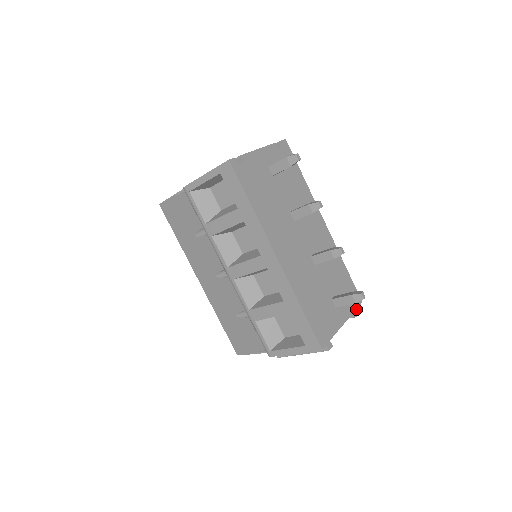
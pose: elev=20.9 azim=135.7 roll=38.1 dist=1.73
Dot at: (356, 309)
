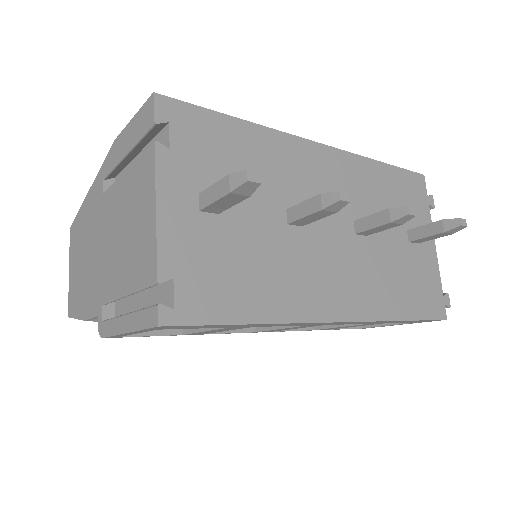
Dot at: (427, 199)
